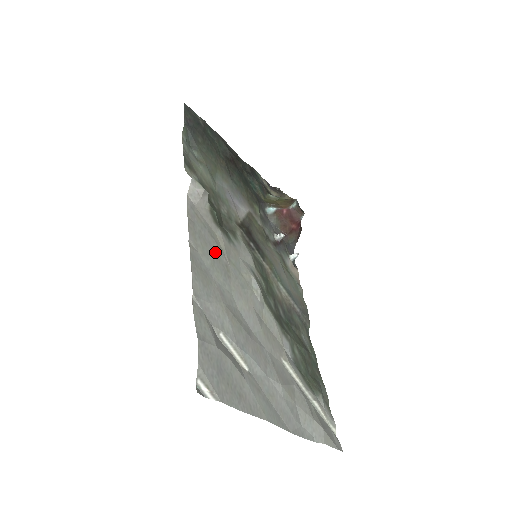
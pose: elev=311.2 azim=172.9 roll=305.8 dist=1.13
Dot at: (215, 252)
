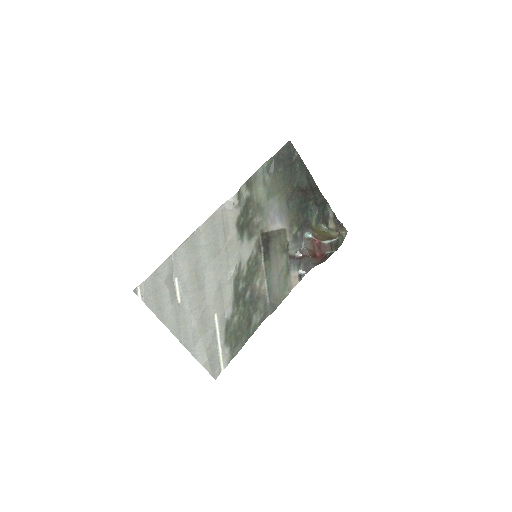
Dot at: (217, 240)
